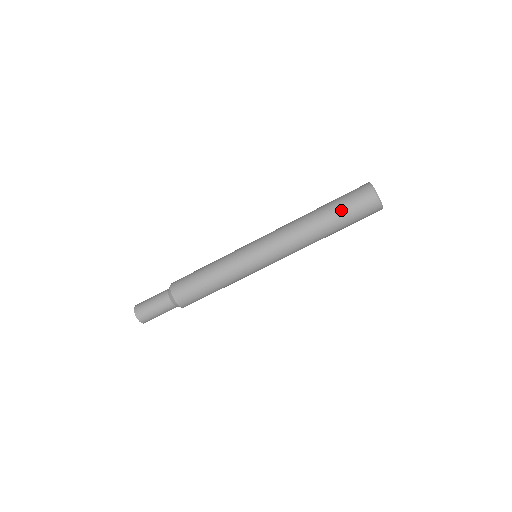
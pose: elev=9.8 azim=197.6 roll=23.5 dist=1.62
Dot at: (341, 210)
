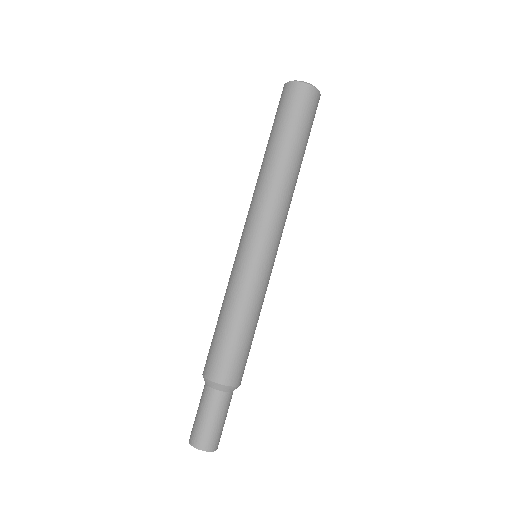
Dot at: (272, 128)
